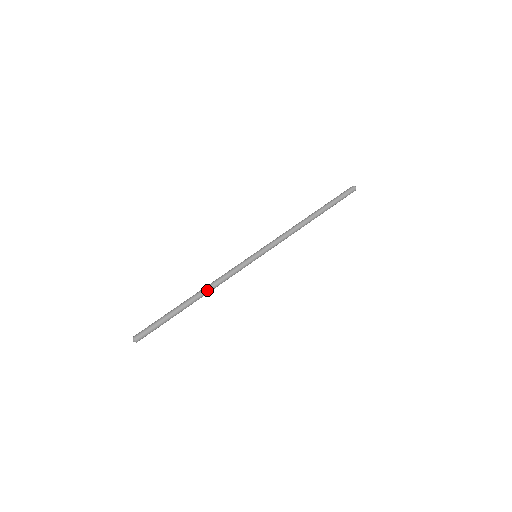
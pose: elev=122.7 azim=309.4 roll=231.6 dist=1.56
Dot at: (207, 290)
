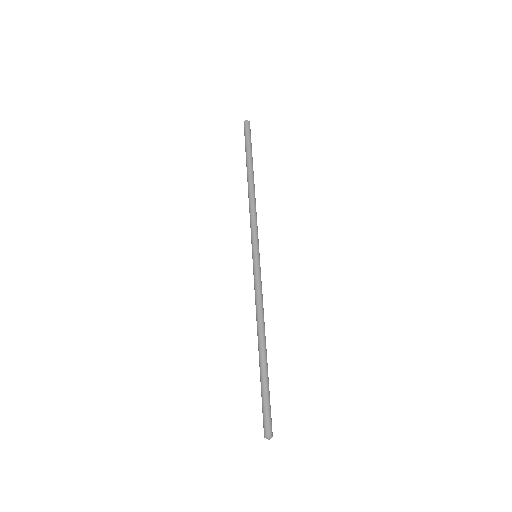
Dot at: (260, 327)
